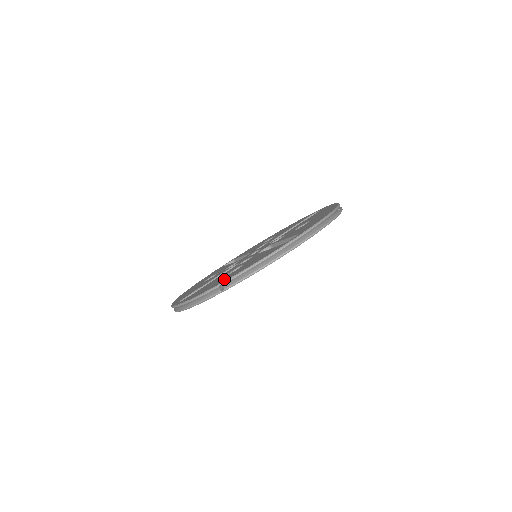
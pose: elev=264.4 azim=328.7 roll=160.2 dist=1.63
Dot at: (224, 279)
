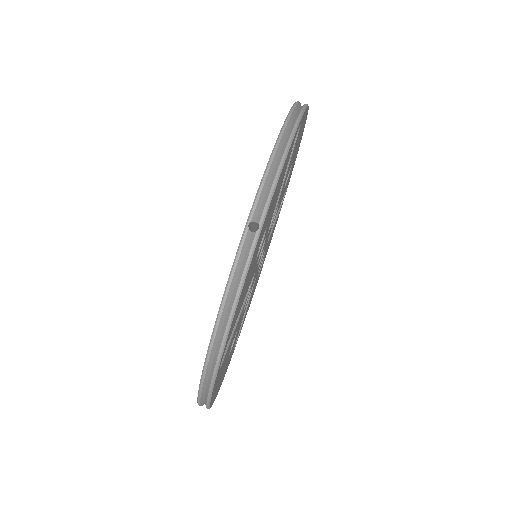
Dot at: occluded
